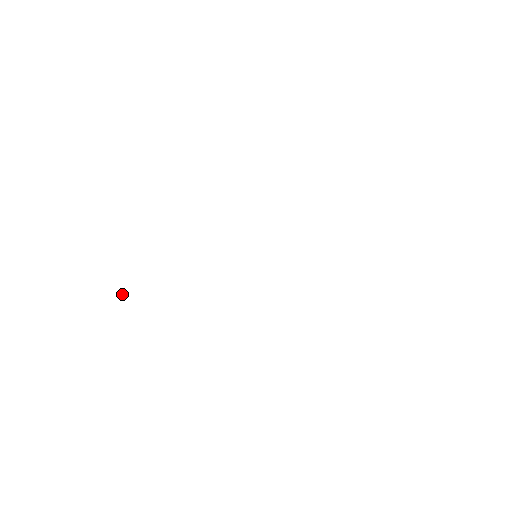
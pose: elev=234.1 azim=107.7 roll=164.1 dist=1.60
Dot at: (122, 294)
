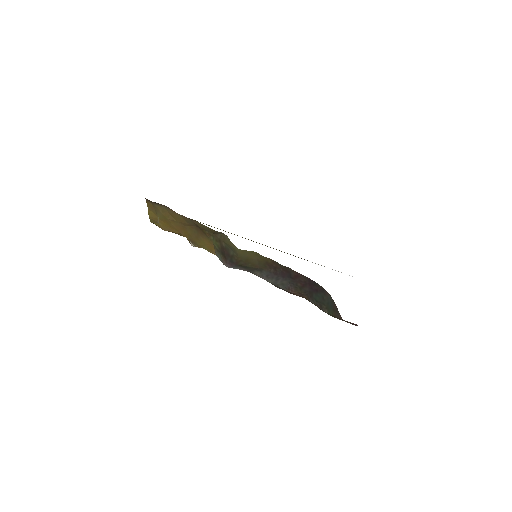
Dot at: occluded
